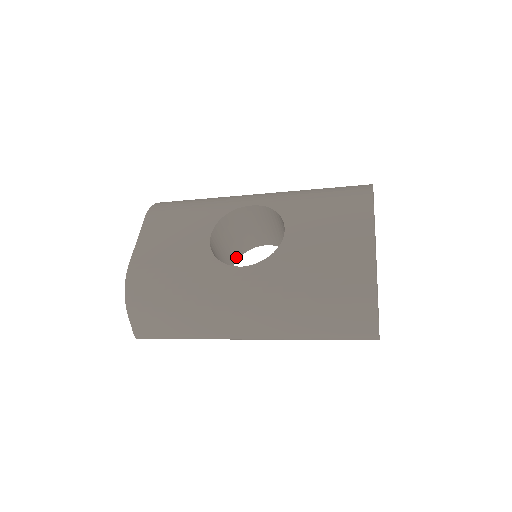
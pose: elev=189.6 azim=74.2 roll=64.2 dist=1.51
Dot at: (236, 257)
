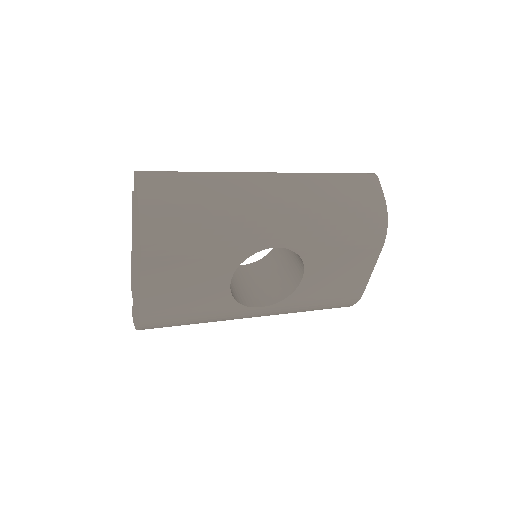
Dot at: occluded
